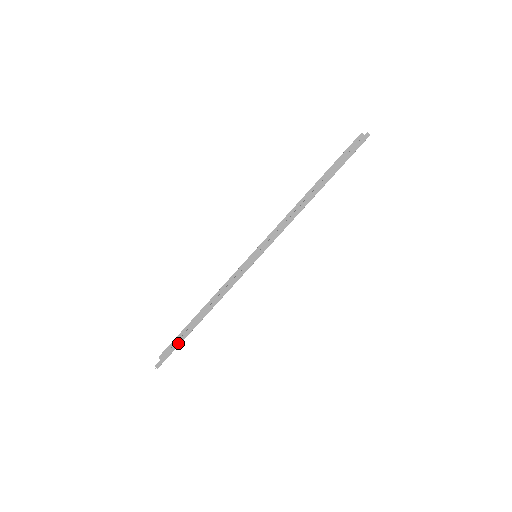
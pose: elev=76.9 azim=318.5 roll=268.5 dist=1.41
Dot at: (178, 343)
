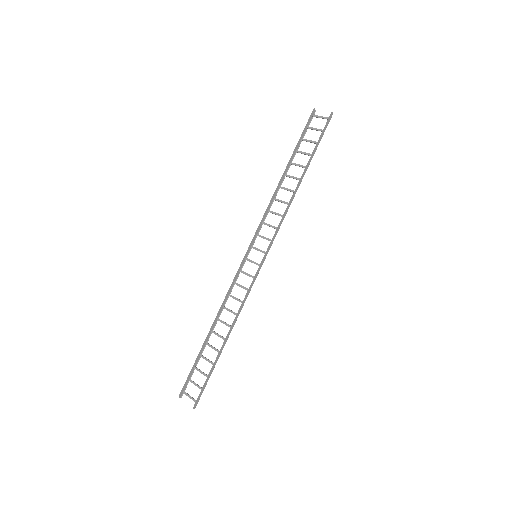
Dot at: (210, 373)
